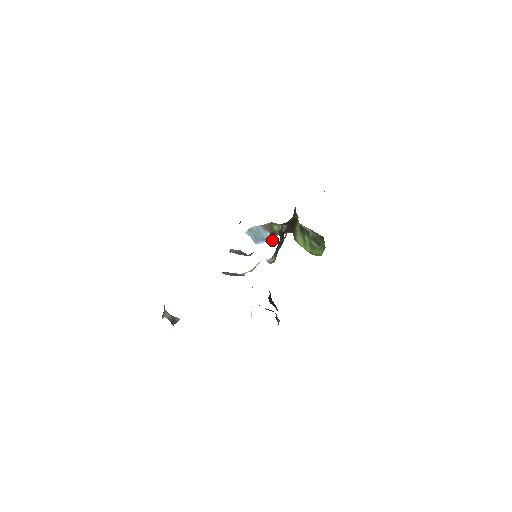
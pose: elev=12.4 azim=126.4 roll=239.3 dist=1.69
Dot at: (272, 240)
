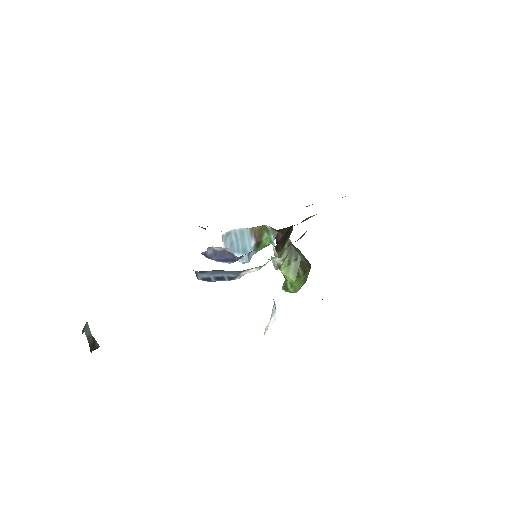
Dot at: (248, 257)
